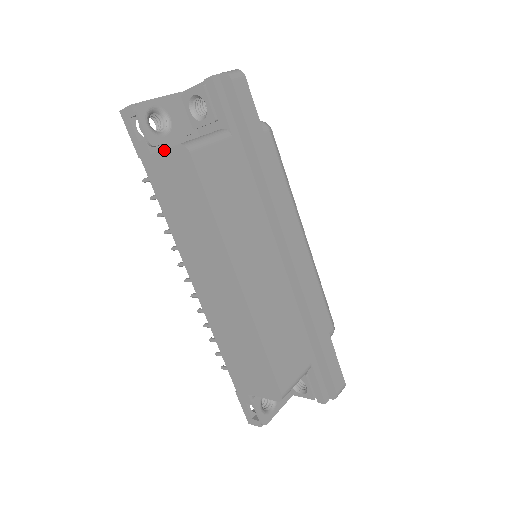
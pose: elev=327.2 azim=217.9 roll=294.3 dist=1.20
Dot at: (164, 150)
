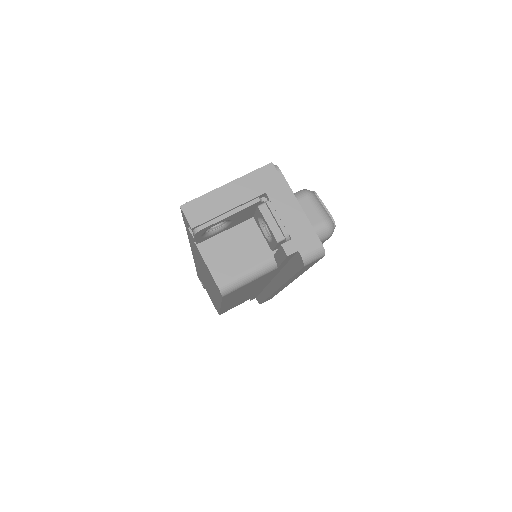
Dot at: (205, 264)
